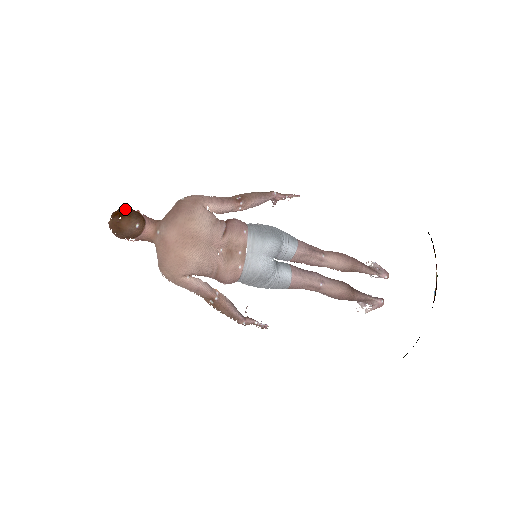
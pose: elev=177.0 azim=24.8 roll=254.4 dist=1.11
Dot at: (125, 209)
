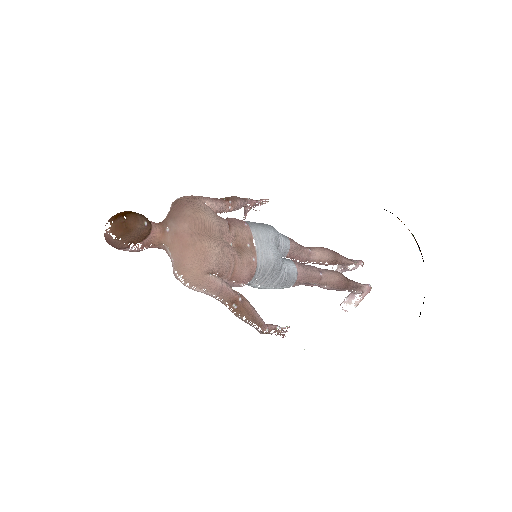
Dot at: (124, 211)
